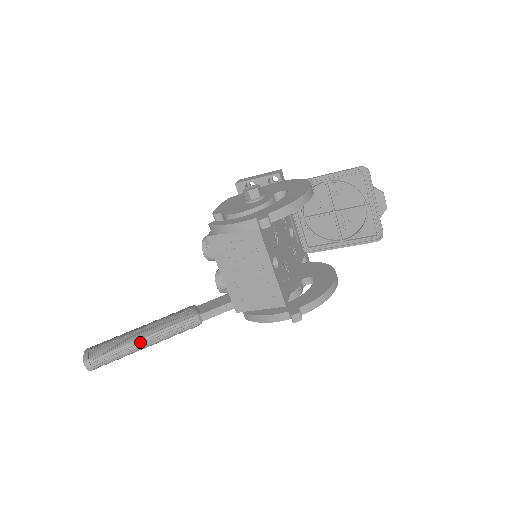
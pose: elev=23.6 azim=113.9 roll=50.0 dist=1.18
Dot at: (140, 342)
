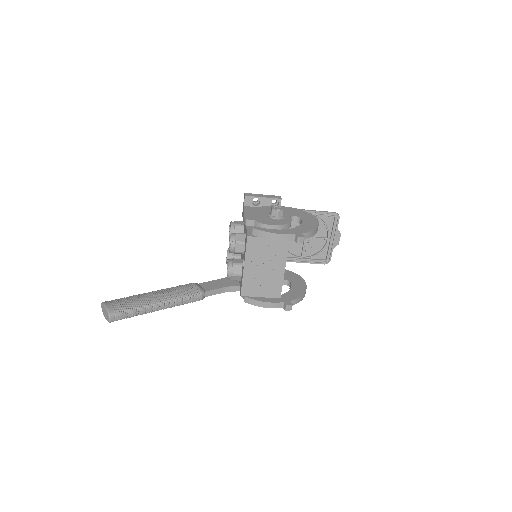
Dot at: (158, 305)
